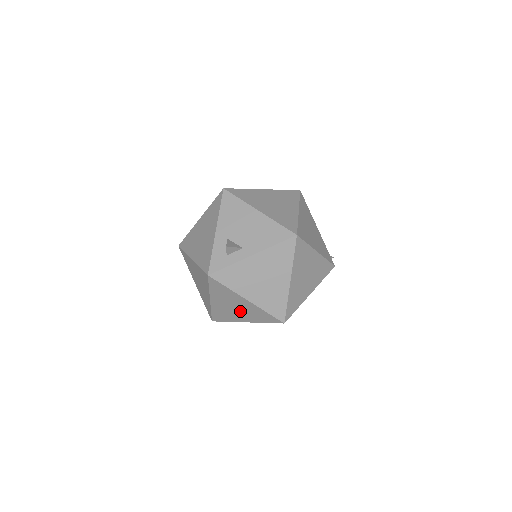
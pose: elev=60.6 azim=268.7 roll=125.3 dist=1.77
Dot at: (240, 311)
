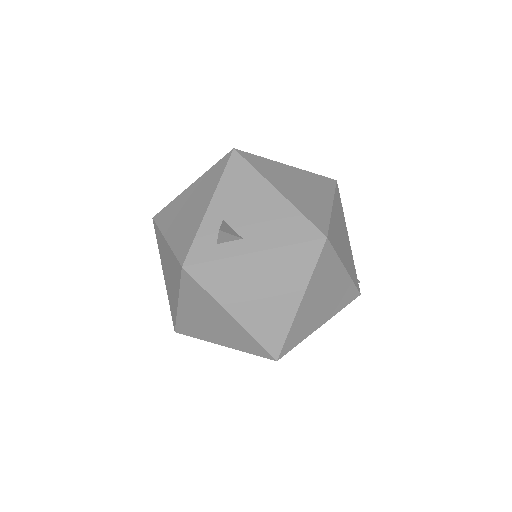
Dot at: (217, 329)
